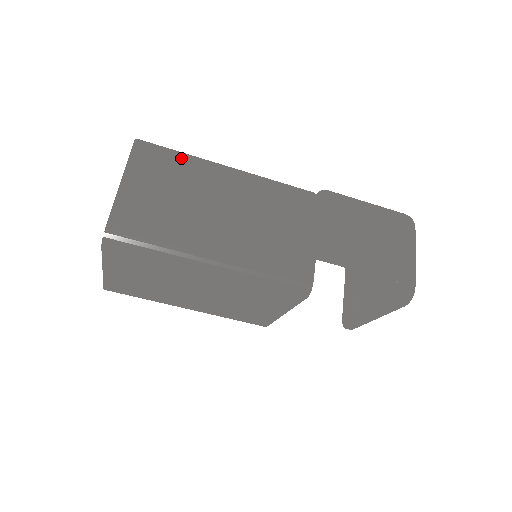
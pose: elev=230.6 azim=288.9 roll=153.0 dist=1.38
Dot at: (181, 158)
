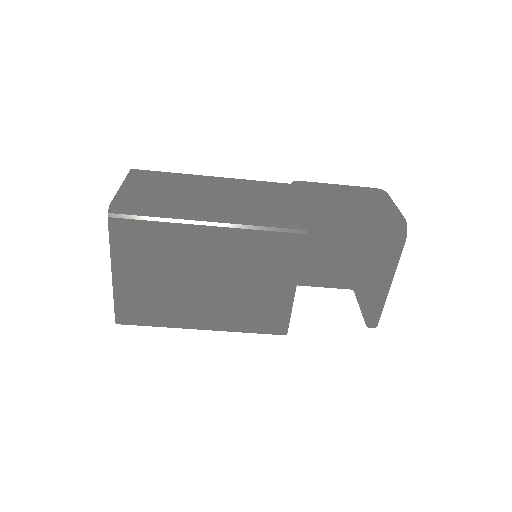
Dot at: (171, 173)
